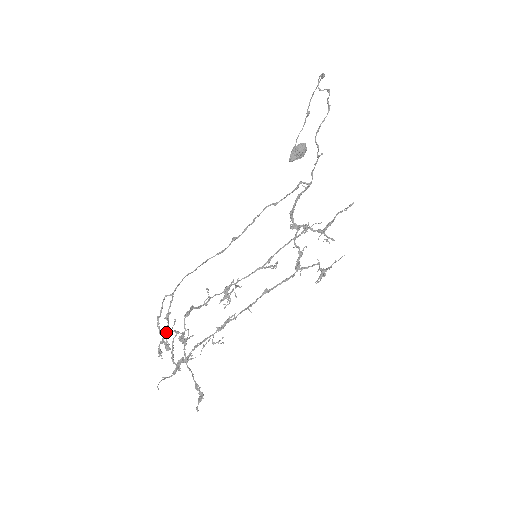
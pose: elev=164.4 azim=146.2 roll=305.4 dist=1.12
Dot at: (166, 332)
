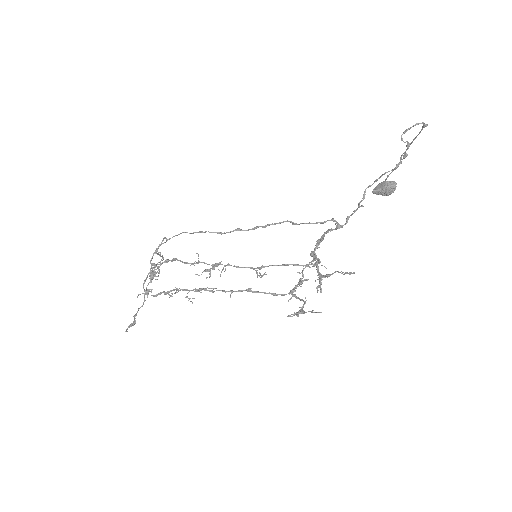
Dot at: (154, 263)
